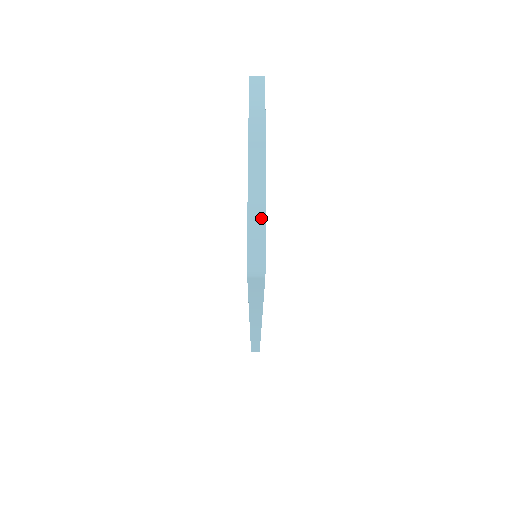
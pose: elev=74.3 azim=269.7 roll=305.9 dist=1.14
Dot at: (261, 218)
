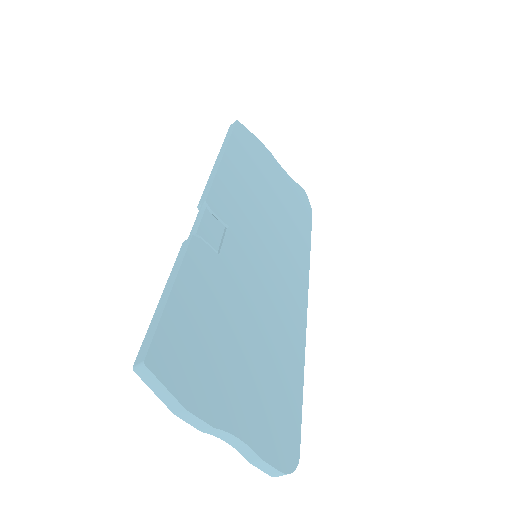
Dot at: (267, 466)
